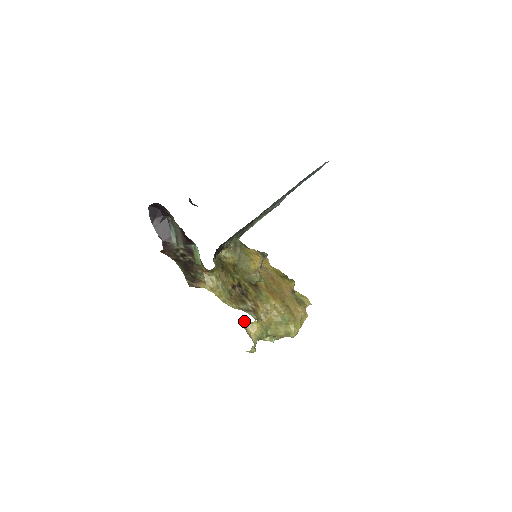
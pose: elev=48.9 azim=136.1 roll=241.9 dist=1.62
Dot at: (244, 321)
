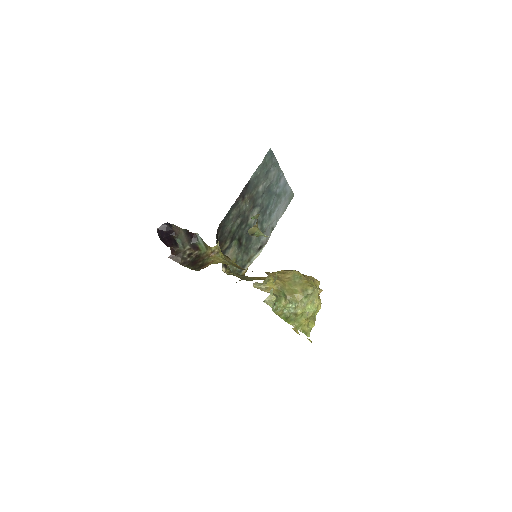
Dot at: (257, 286)
